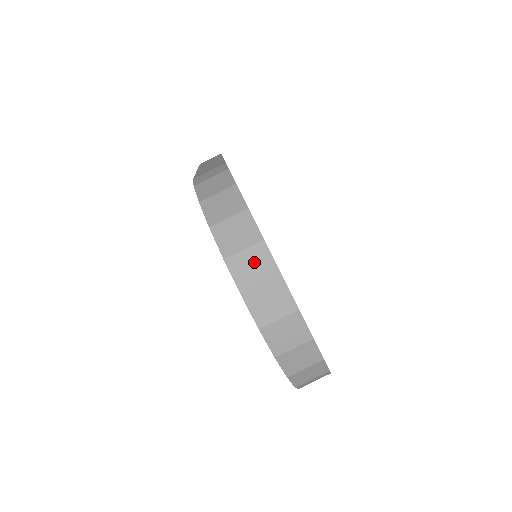
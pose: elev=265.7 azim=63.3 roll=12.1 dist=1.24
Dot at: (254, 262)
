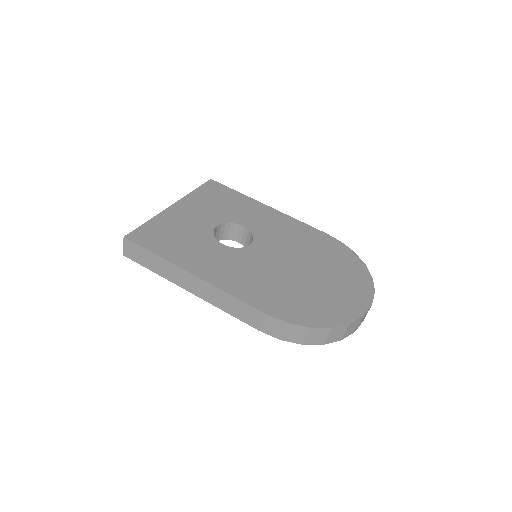
Dot at: (352, 328)
